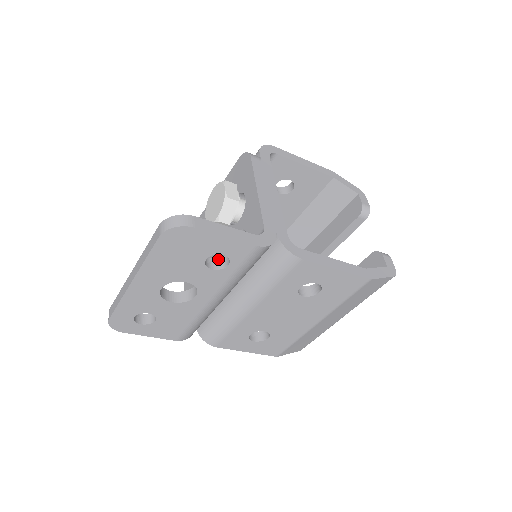
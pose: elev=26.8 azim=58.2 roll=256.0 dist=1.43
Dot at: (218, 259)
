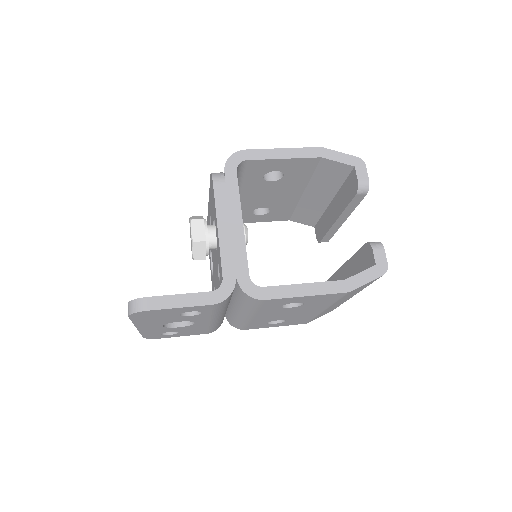
Dot at: occluded
